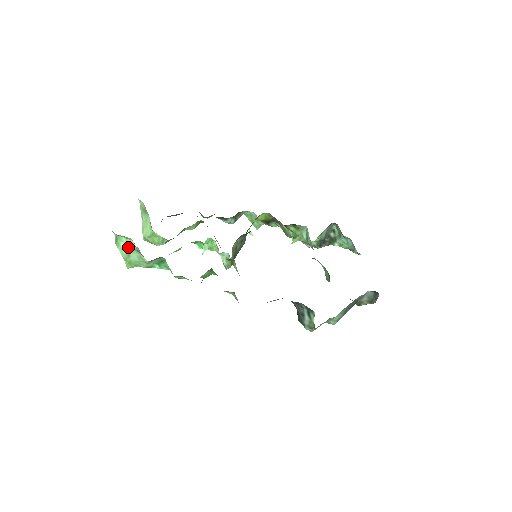
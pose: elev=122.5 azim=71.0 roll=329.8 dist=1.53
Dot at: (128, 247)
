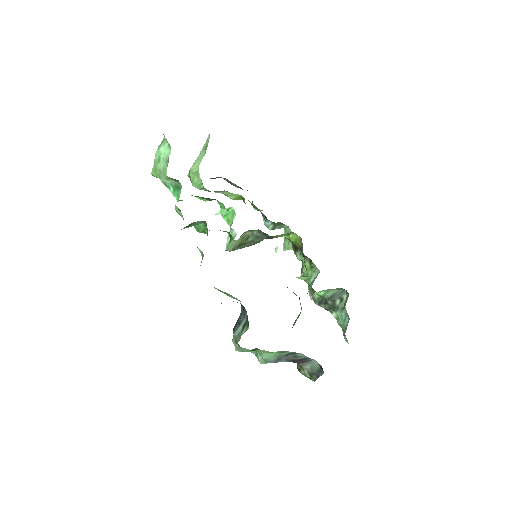
Dot at: (164, 154)
